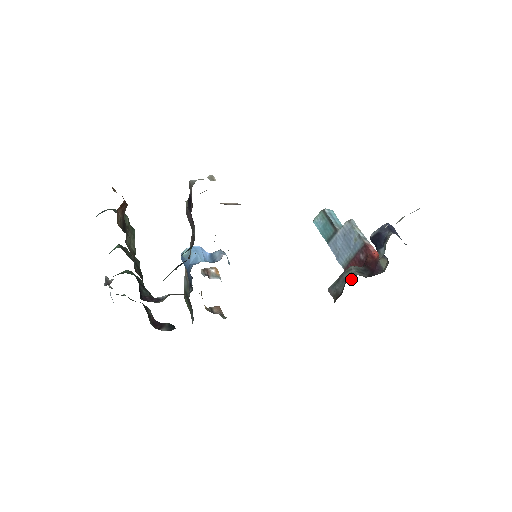
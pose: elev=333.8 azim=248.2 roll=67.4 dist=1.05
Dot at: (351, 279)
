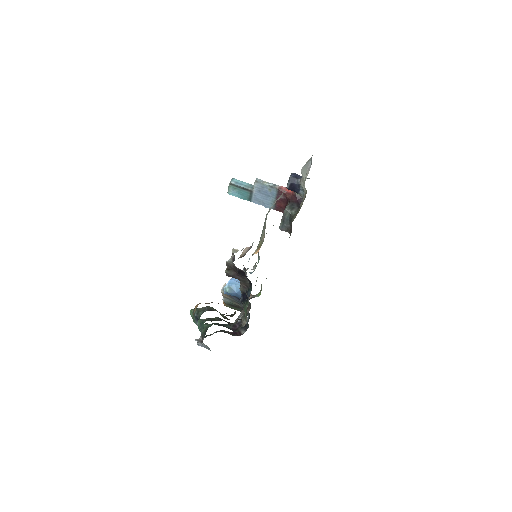
Dot at: (283, 212)
